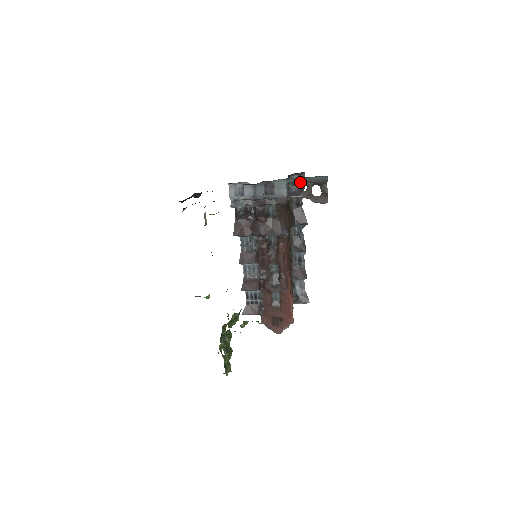
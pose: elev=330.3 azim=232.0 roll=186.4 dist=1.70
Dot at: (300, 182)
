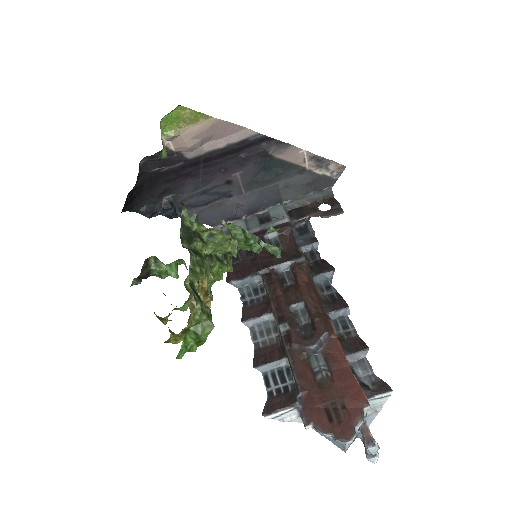
Dot at: (300, 204)
